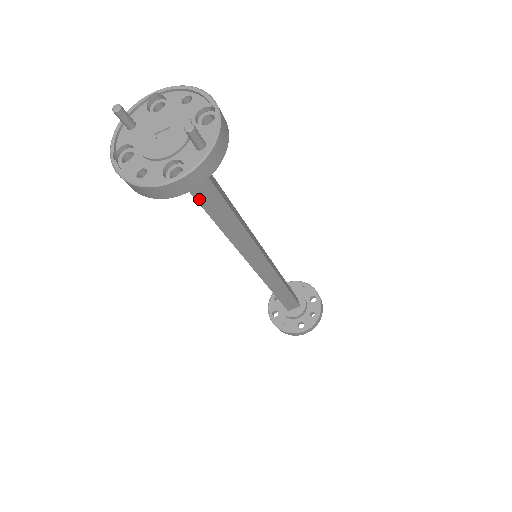
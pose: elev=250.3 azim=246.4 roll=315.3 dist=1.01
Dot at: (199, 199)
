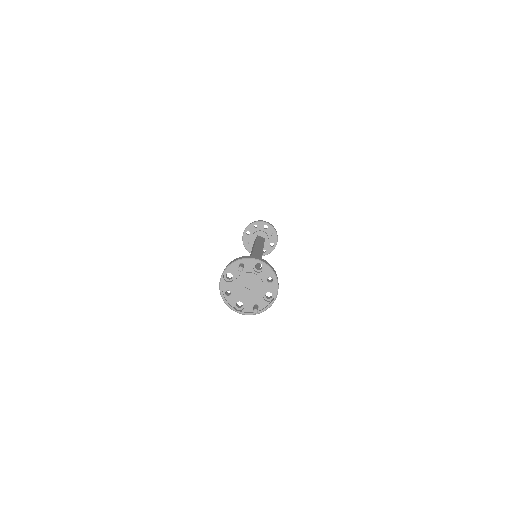
Dot at: occluded
